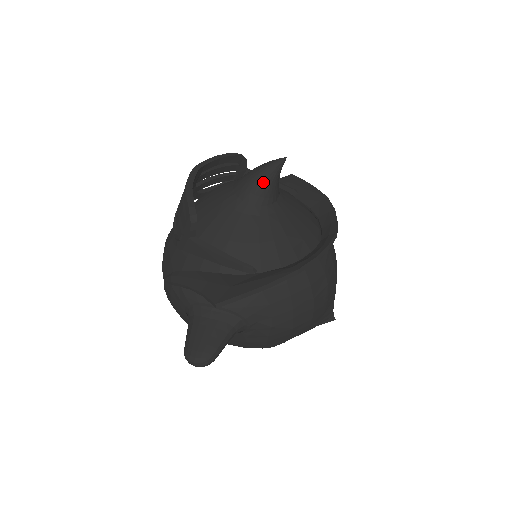
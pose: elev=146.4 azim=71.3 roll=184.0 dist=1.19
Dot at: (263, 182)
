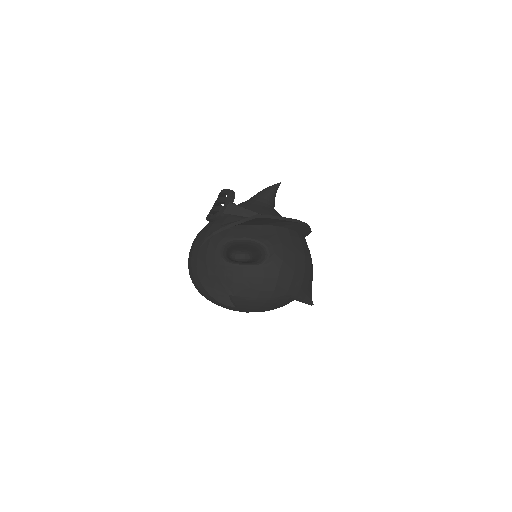
Dot at: (268, 193)
